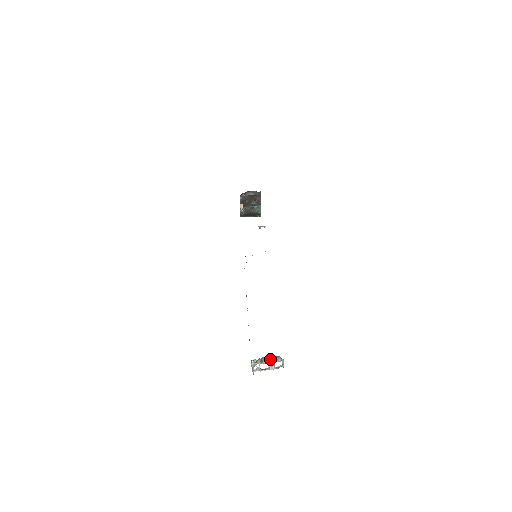
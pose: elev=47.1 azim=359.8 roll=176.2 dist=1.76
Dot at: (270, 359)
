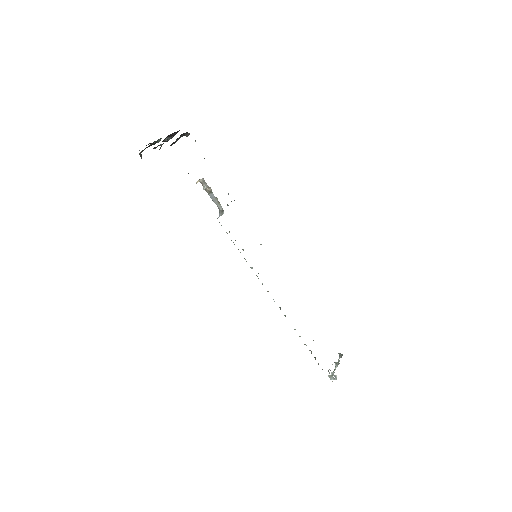
Dot at: occluded
